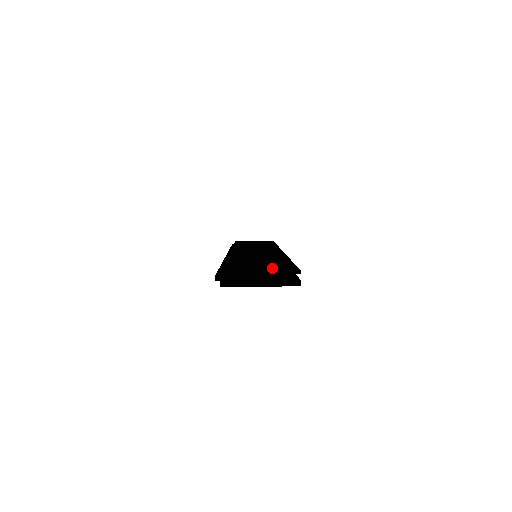
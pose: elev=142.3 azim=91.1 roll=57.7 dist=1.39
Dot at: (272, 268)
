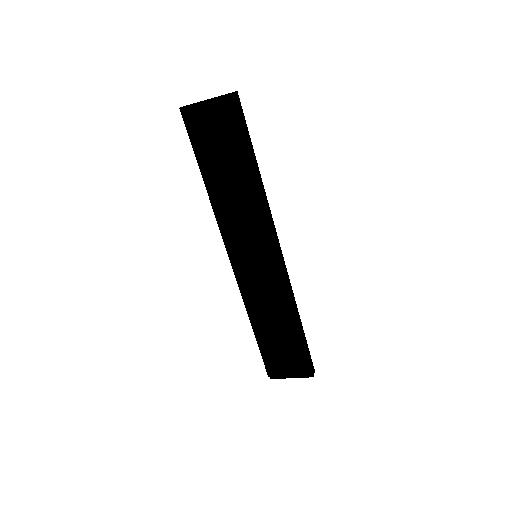
Dot at: occluded
